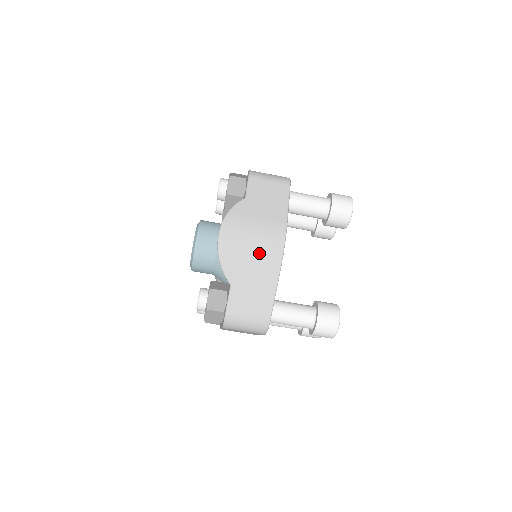
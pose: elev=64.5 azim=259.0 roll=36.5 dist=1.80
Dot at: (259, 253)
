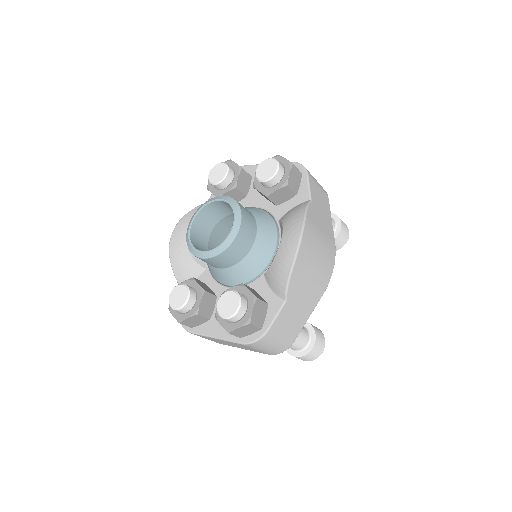
Dot at: (319, 271)
